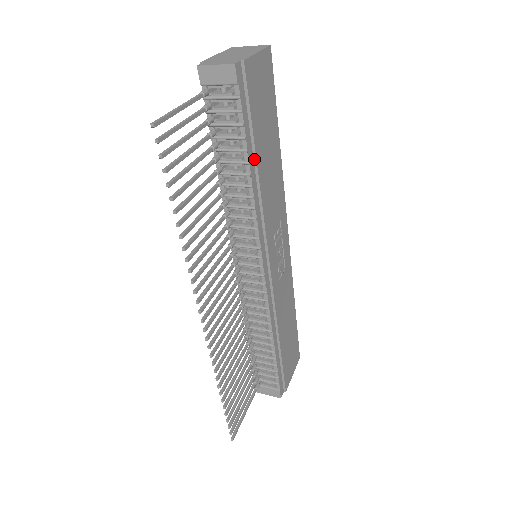
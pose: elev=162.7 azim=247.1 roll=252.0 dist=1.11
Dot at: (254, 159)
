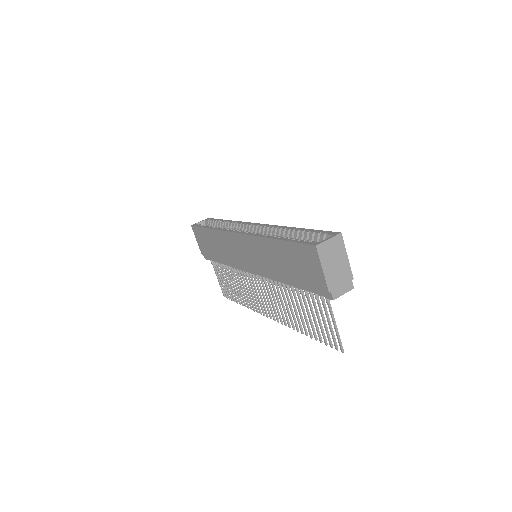
Dot at: occluded
